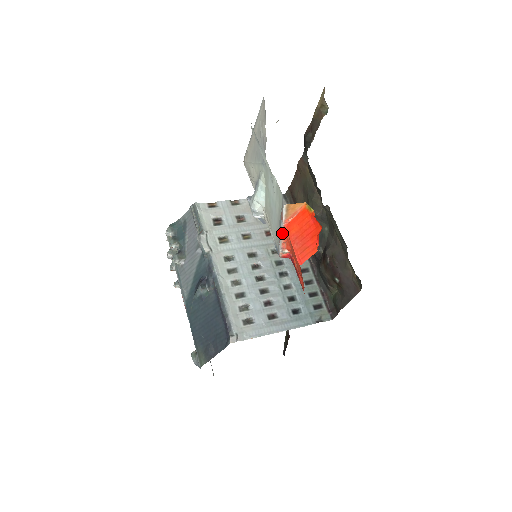
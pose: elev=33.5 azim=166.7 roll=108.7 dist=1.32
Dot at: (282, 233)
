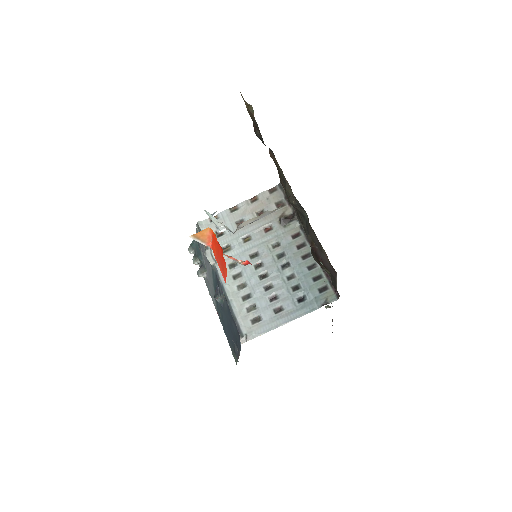
Dot at: occluded
